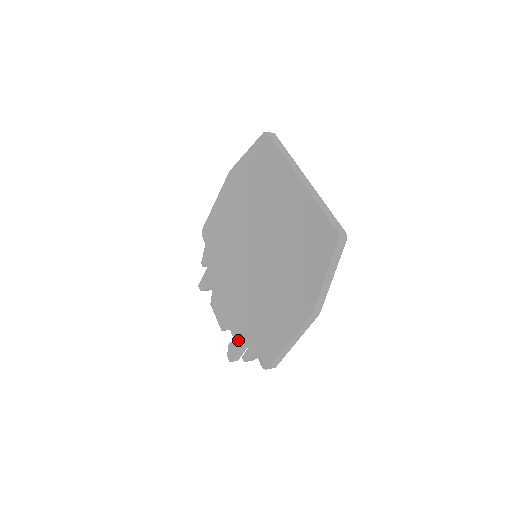
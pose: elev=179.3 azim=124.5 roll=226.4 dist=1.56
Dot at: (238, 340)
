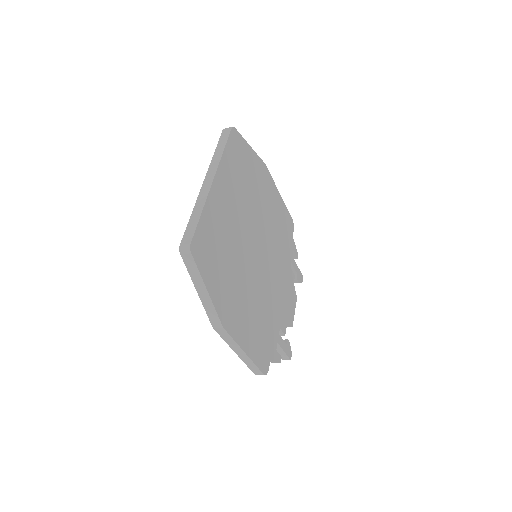
Dot at: occluded
